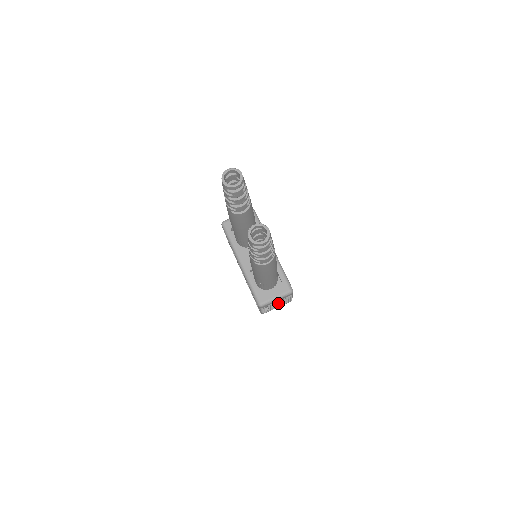
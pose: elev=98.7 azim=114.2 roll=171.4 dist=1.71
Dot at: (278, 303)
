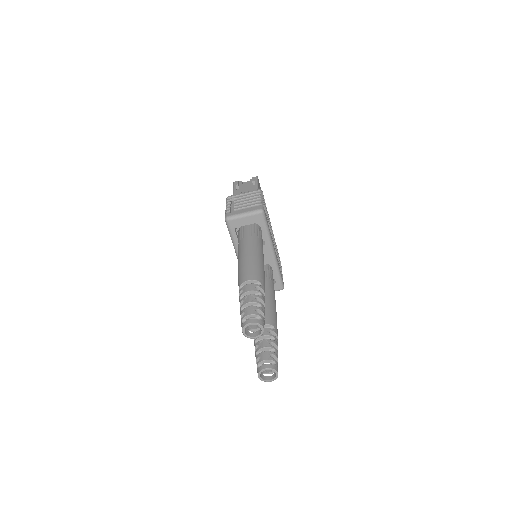
Dot at: occluded
